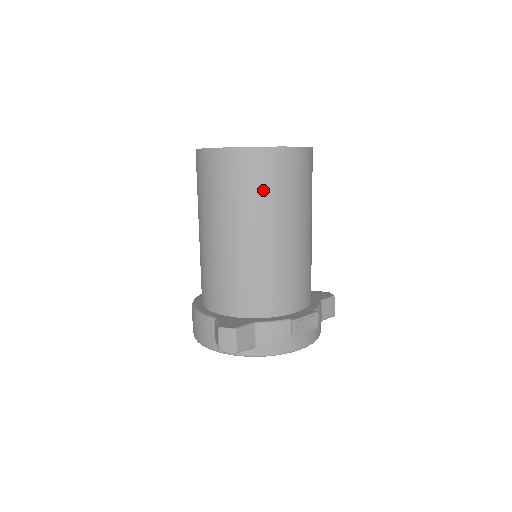
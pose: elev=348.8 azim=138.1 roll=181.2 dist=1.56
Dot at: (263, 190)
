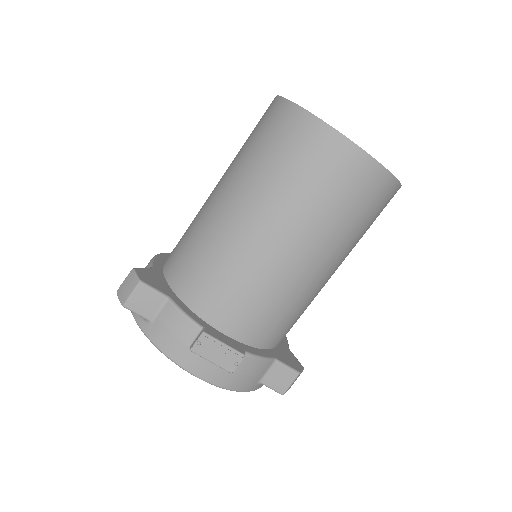
Dot at: (284, 166)
